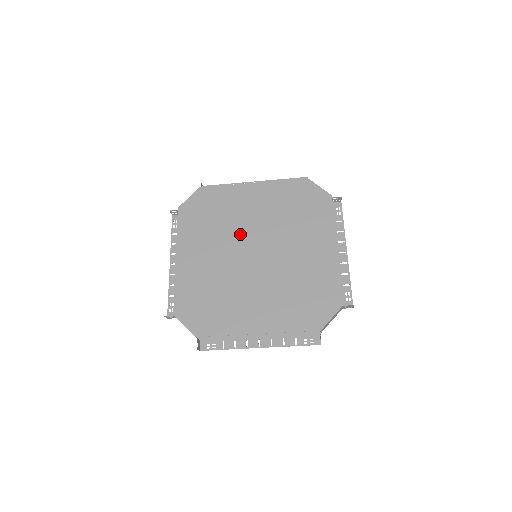
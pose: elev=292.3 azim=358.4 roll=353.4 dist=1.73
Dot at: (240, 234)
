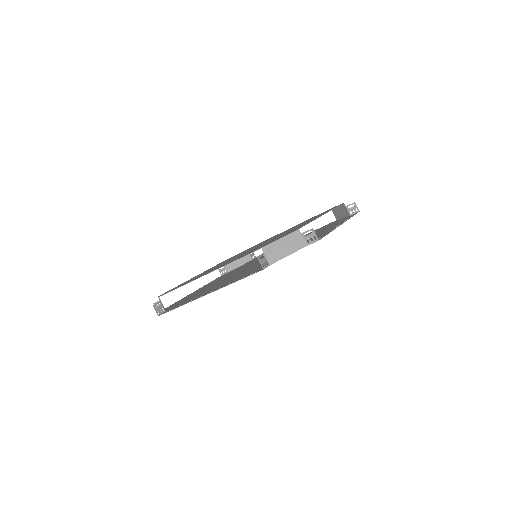
Dot at: occluded
